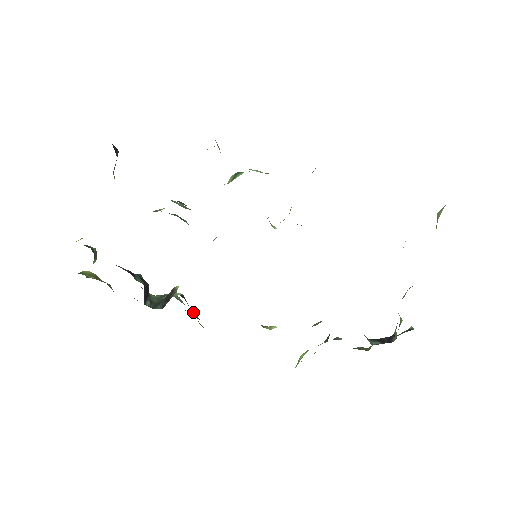
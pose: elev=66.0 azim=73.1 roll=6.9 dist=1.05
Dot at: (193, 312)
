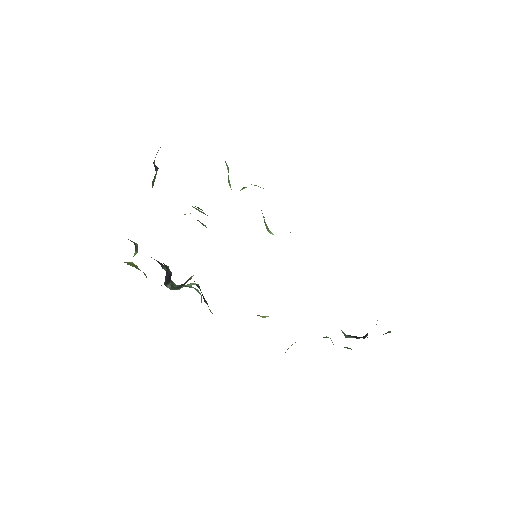
Dot at: (204, 299)
